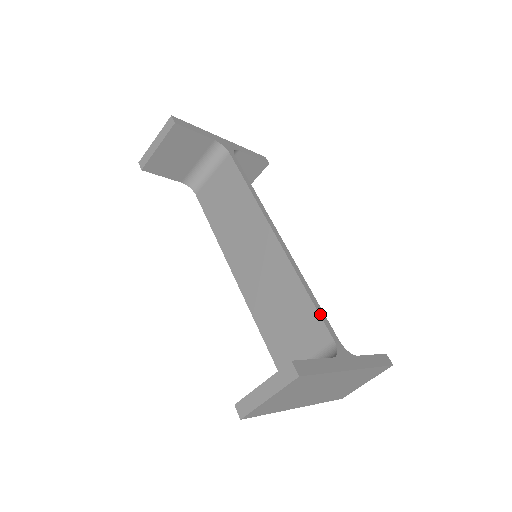
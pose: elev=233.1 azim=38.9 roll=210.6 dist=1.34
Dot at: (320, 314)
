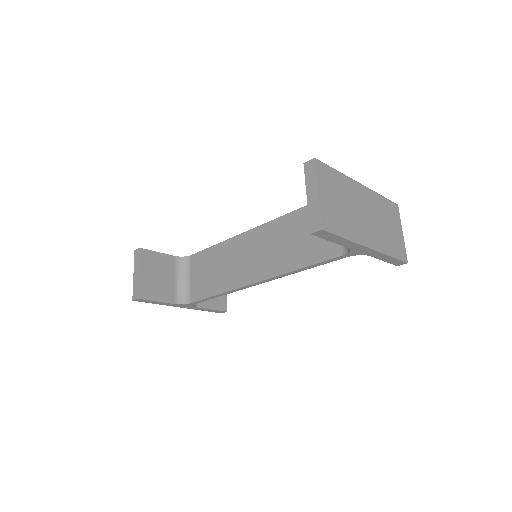
Dot at: occluded
